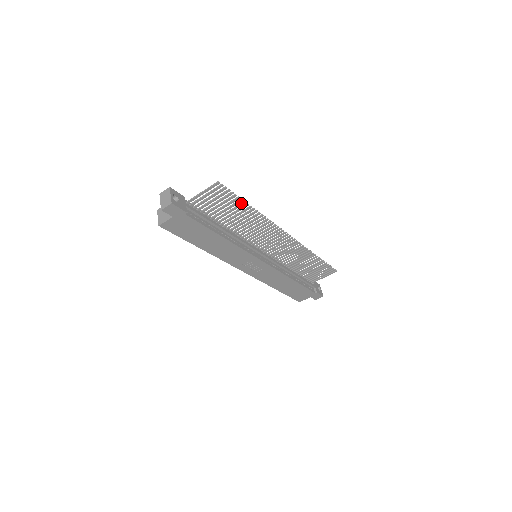
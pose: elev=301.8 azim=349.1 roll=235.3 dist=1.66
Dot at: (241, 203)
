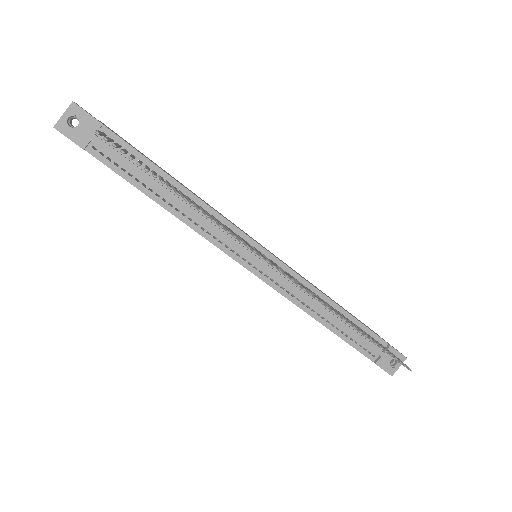
Dot at: (160, 179)
